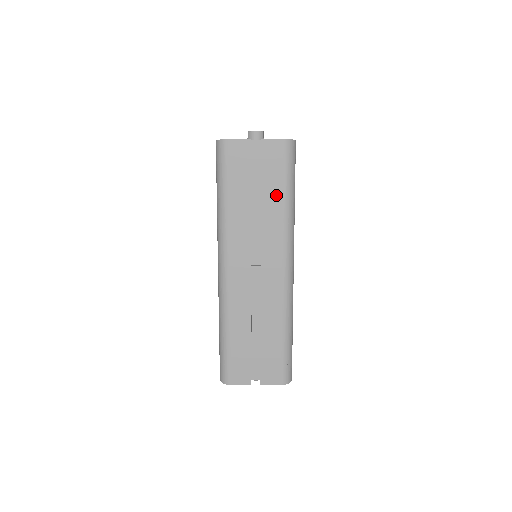
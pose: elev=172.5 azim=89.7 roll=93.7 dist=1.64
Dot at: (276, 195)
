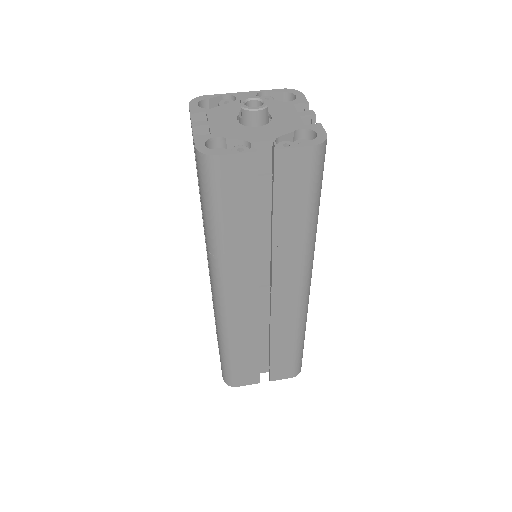
Dot at: (295, 218)
